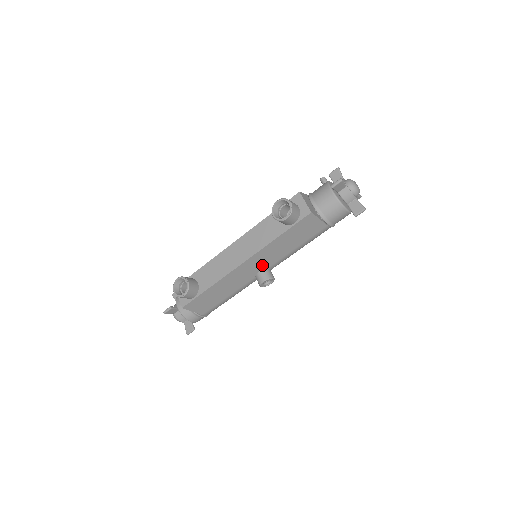
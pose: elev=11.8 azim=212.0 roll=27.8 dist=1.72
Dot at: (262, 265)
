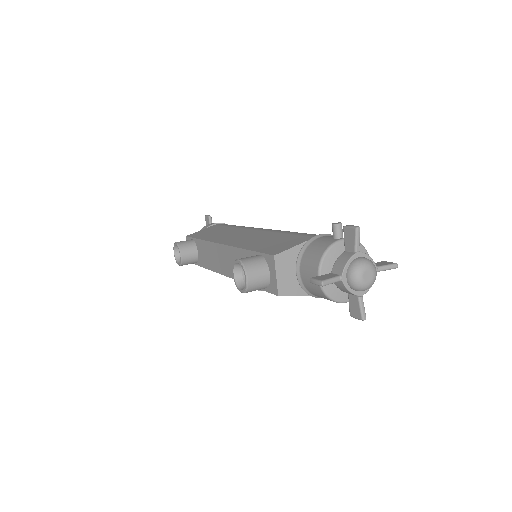
Dot at: occluded
